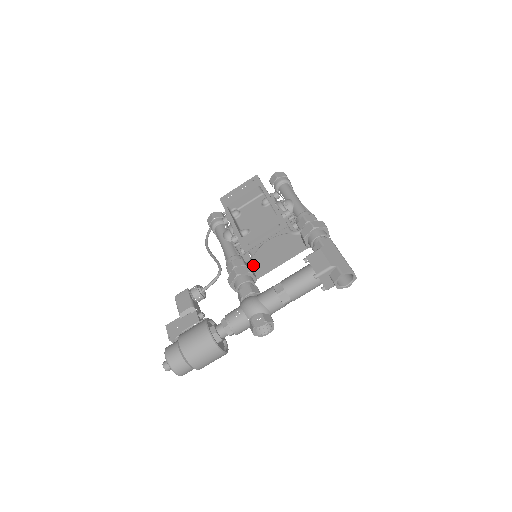
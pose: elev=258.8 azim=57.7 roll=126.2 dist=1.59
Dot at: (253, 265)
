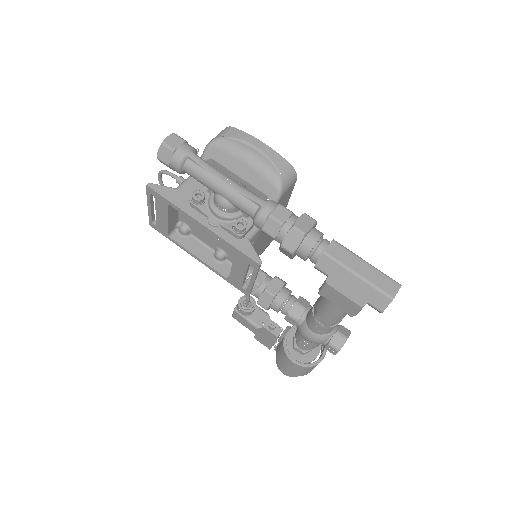
Dot at: (261, 251)
